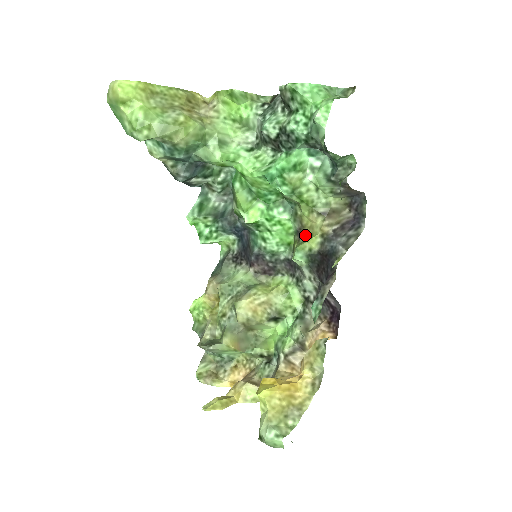
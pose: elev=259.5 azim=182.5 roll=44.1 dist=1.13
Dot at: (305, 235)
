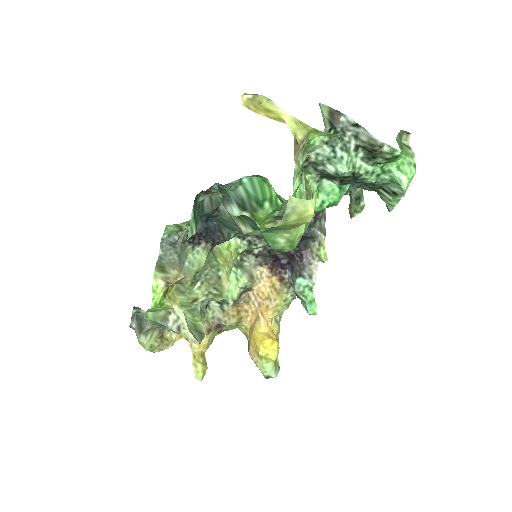
Dot at: occluded
